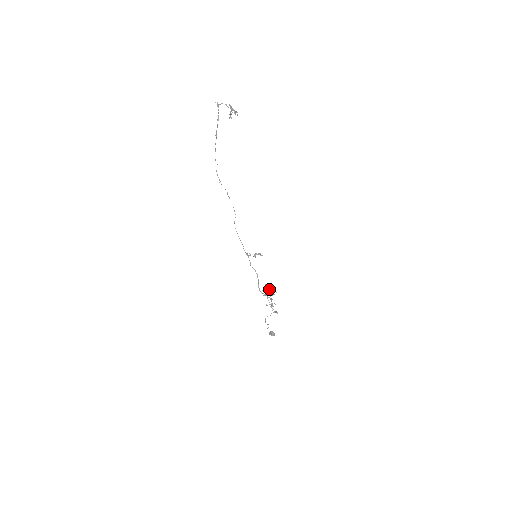
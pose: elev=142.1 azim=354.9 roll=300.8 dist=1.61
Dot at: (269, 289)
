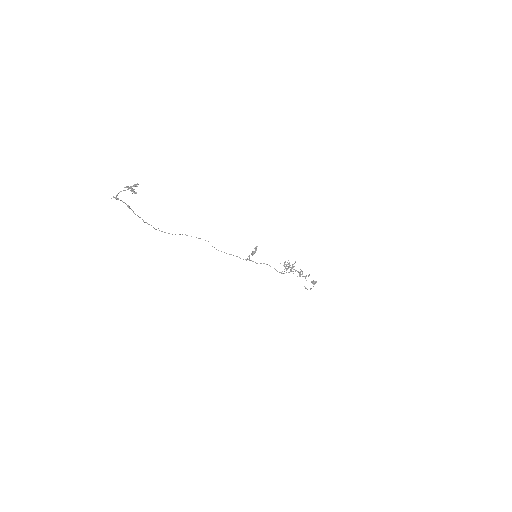
Dot at: occluded
